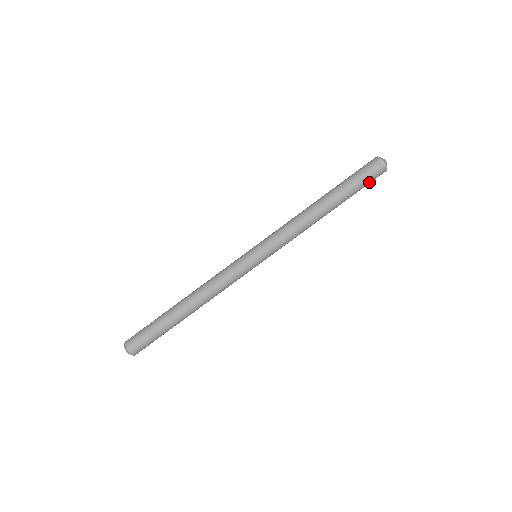
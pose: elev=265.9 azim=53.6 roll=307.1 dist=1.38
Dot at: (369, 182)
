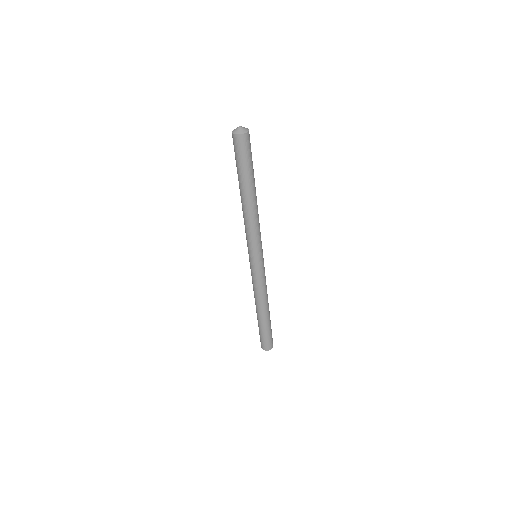
Dot at: (250, 152)
